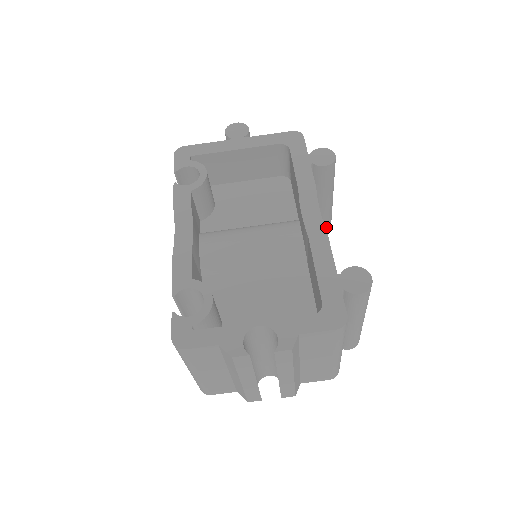
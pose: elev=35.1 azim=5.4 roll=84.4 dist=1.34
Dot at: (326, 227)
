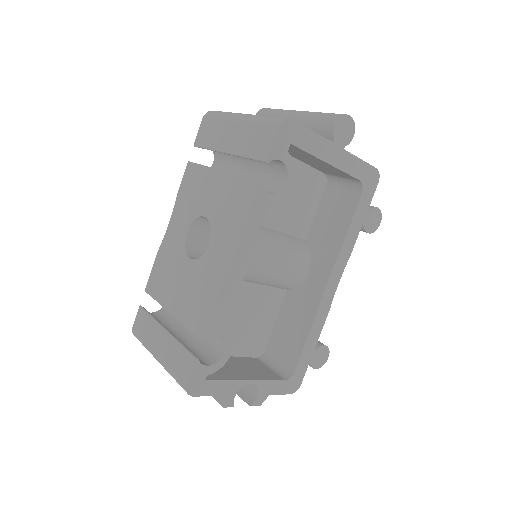
Dot at: occluded
